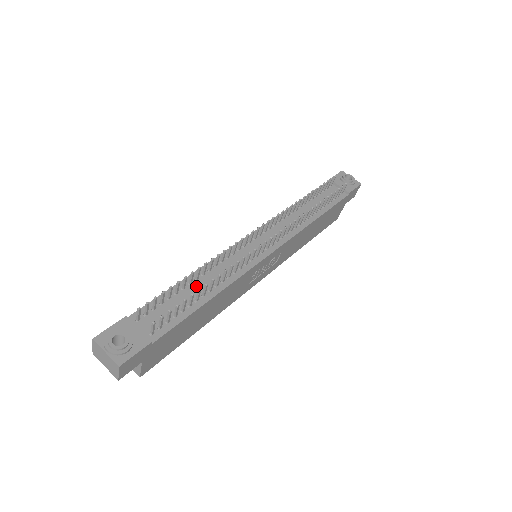
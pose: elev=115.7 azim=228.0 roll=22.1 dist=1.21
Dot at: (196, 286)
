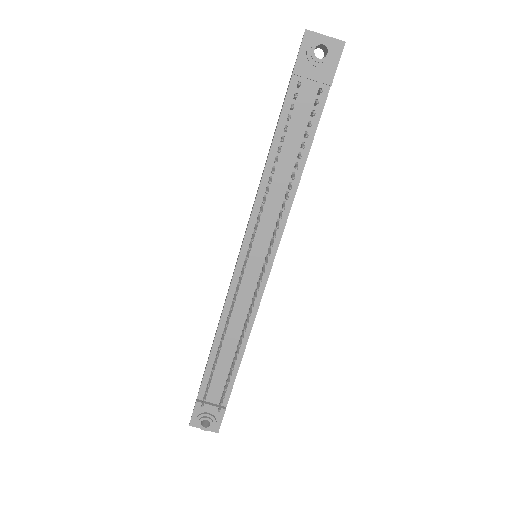
Dot at: (226, 347)
